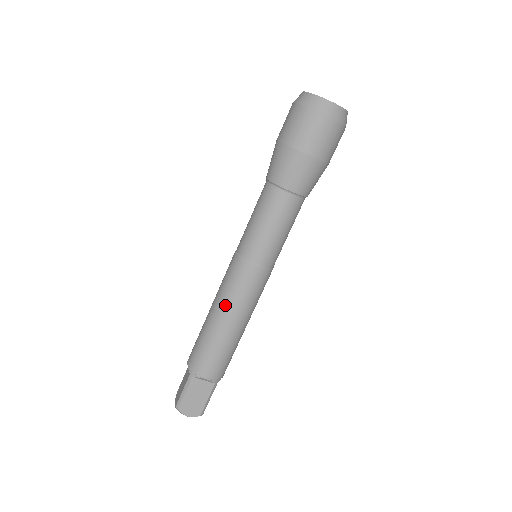
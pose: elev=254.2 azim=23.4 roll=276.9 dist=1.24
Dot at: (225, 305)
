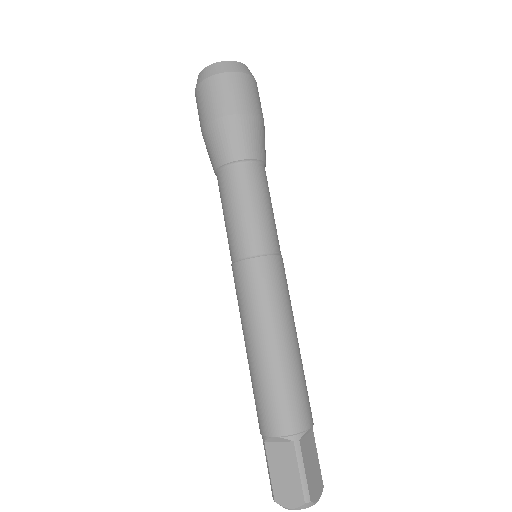
Dot at: (279, 320)
